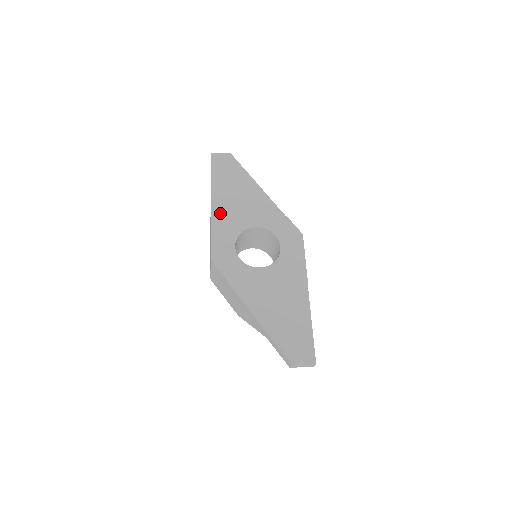
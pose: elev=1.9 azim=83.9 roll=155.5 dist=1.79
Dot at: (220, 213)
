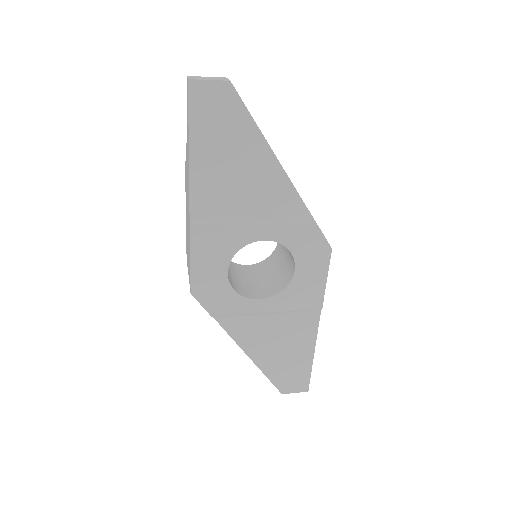
Dot at: (205, 216)
